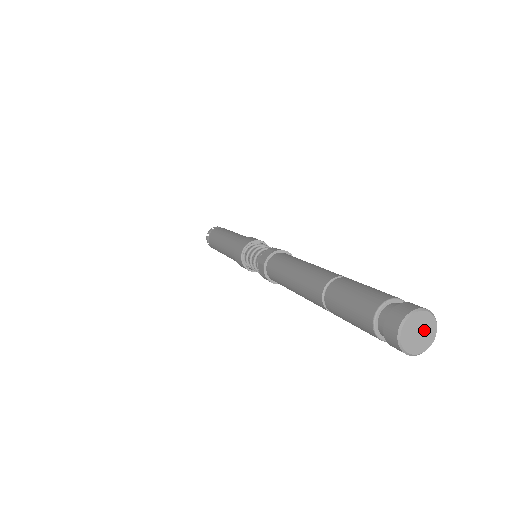
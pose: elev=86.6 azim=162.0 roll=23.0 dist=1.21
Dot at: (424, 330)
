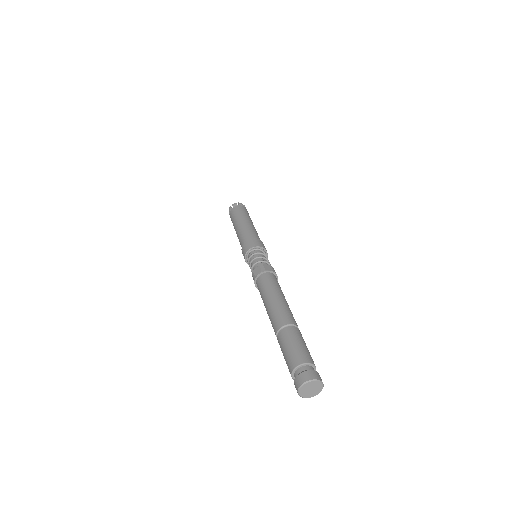
Dot at: (312, 387)
